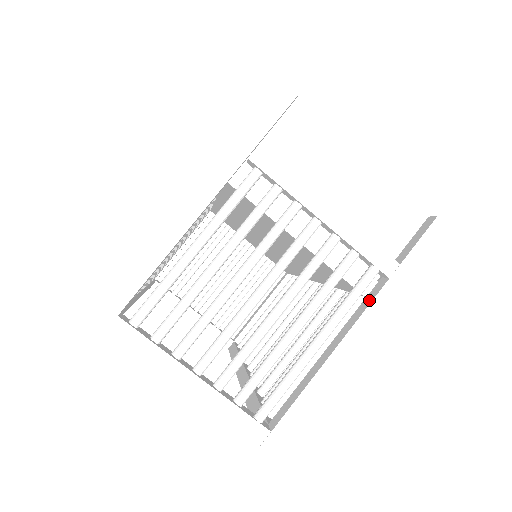
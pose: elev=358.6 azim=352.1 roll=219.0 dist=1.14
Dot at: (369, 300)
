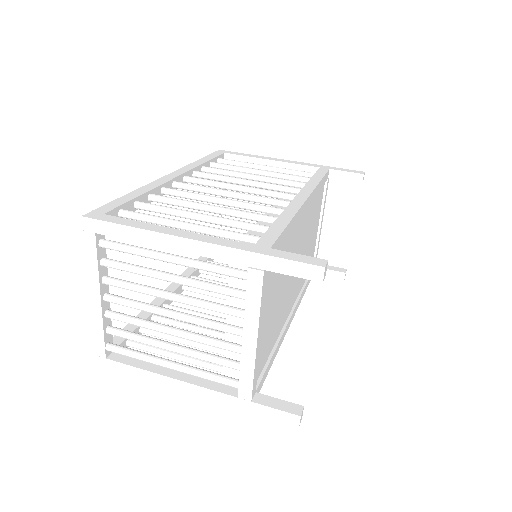
Dot at: (218, 388)
